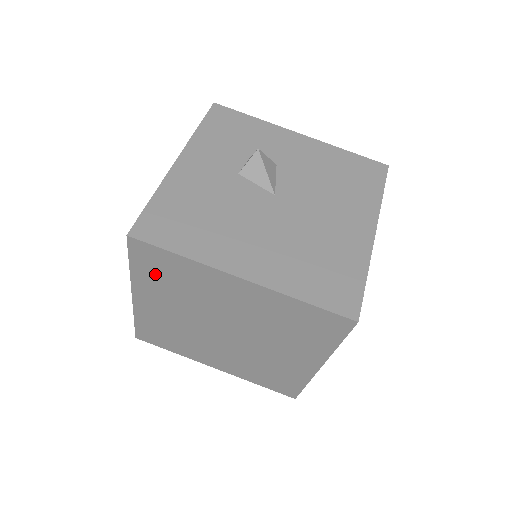
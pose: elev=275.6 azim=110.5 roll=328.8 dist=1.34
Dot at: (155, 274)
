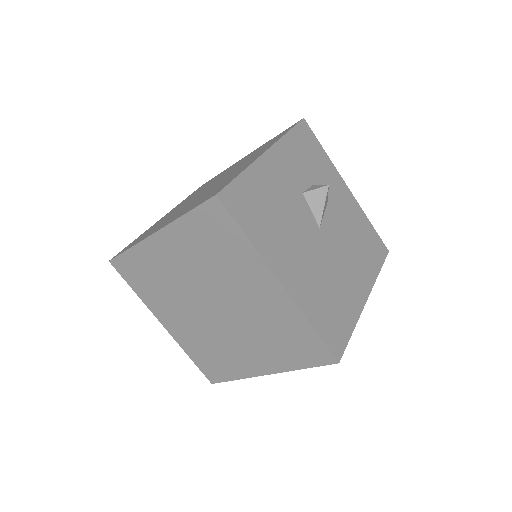
Dot at: (203, 234)
